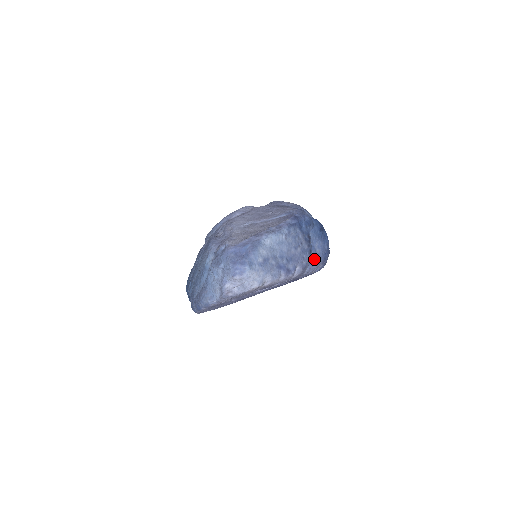
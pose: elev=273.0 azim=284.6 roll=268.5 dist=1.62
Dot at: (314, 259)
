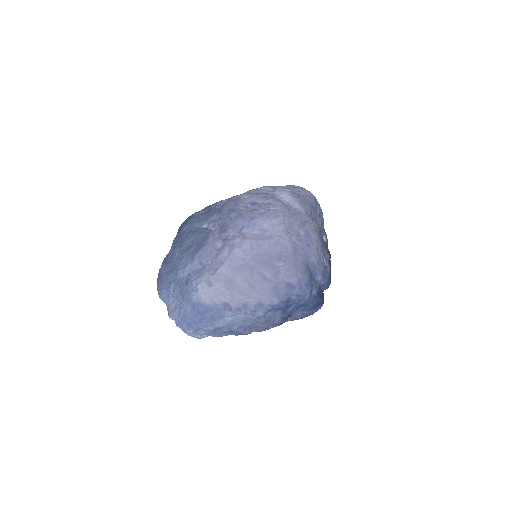
Dot at: (288, 319)
